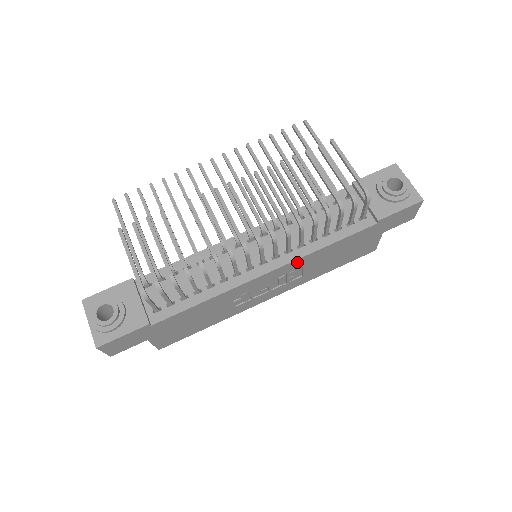
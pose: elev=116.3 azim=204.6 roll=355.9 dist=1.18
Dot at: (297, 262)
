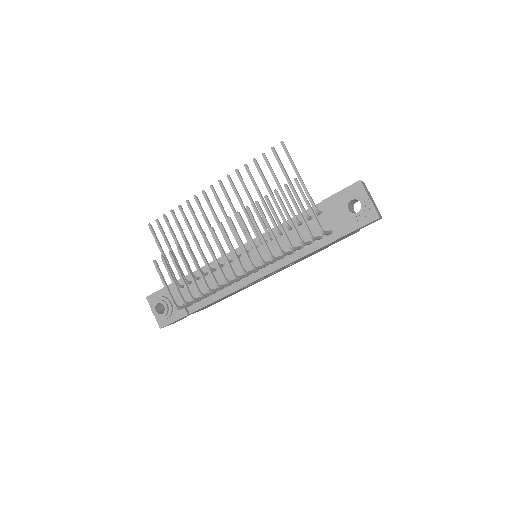
Dot at: (282, 267)
